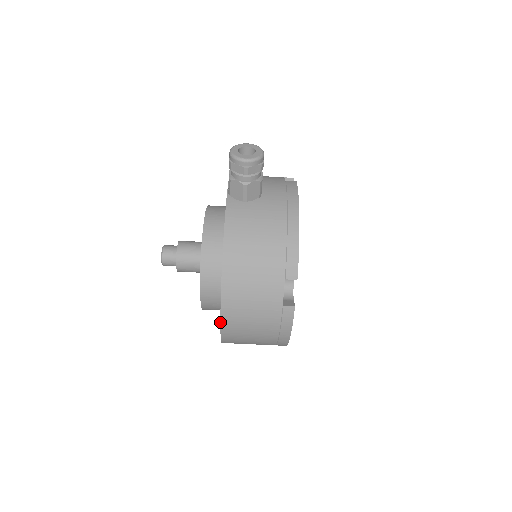
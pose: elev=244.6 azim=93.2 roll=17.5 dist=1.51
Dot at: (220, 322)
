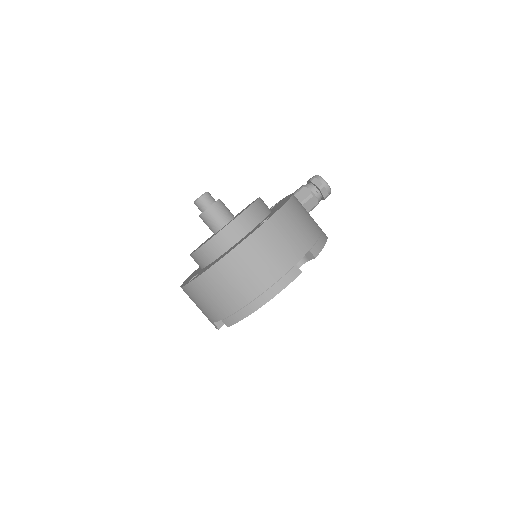
Dot at: (246, 238)
